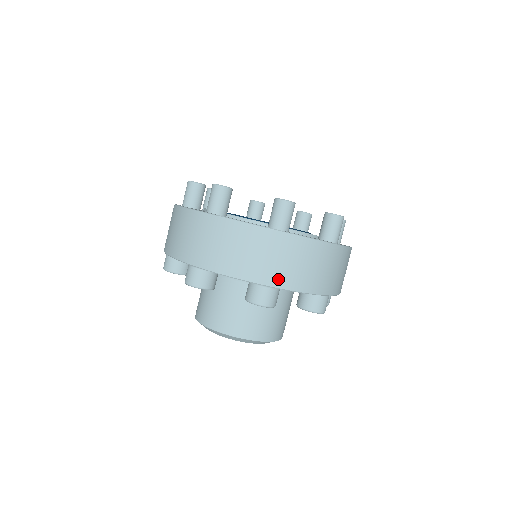
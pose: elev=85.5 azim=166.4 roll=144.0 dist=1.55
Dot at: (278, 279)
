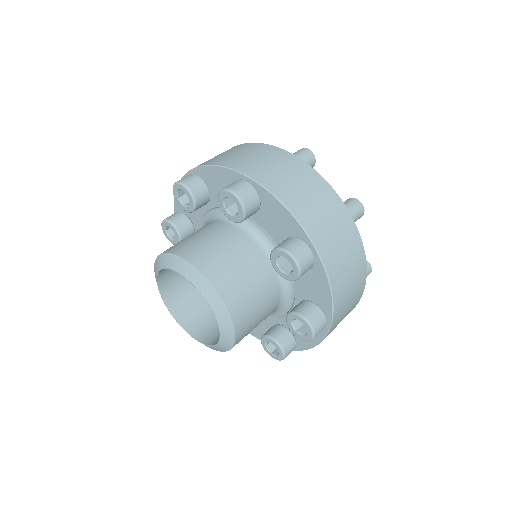
Dot at: occluded
